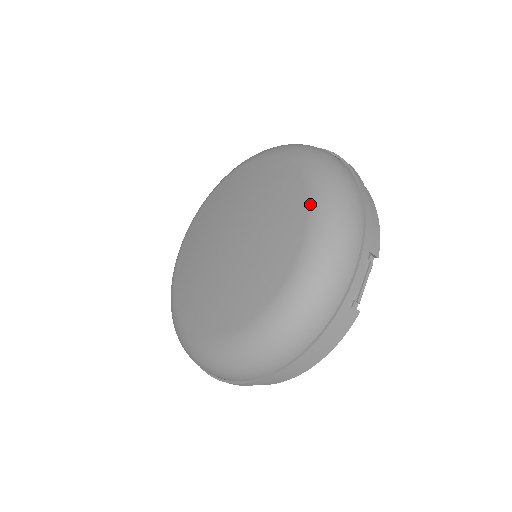
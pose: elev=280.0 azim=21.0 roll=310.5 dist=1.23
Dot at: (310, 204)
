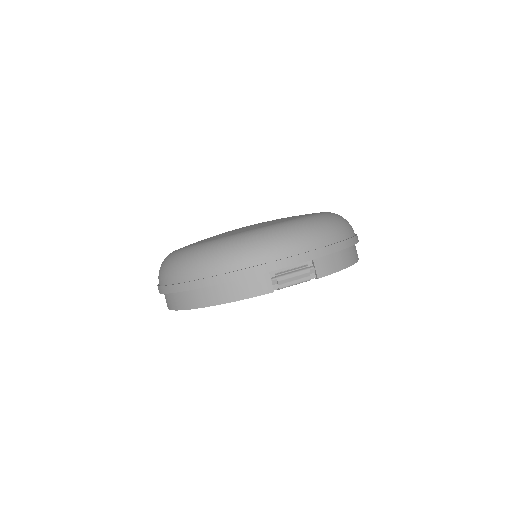
Dot at: (306, 216)
